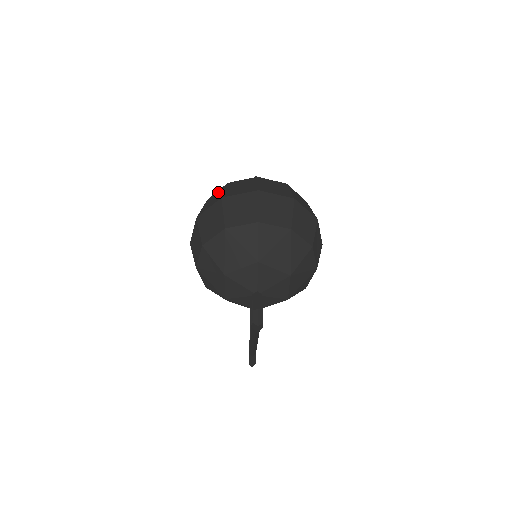
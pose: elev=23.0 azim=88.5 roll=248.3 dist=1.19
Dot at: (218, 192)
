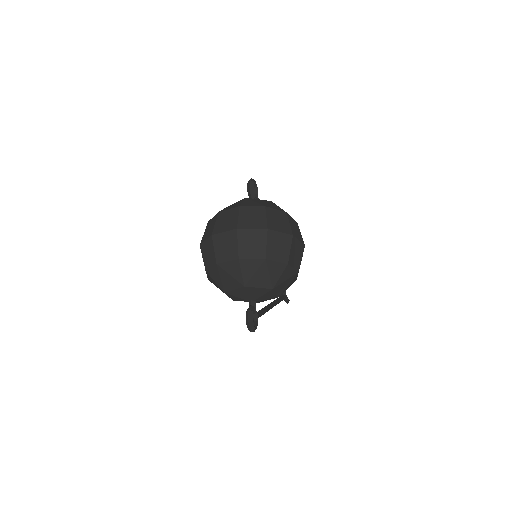
Dot at: (213, 220)
